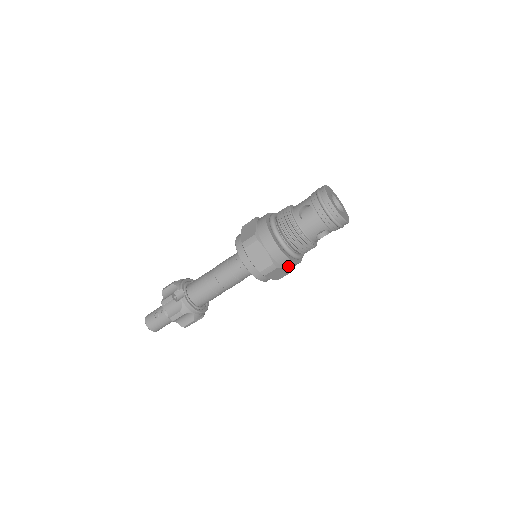
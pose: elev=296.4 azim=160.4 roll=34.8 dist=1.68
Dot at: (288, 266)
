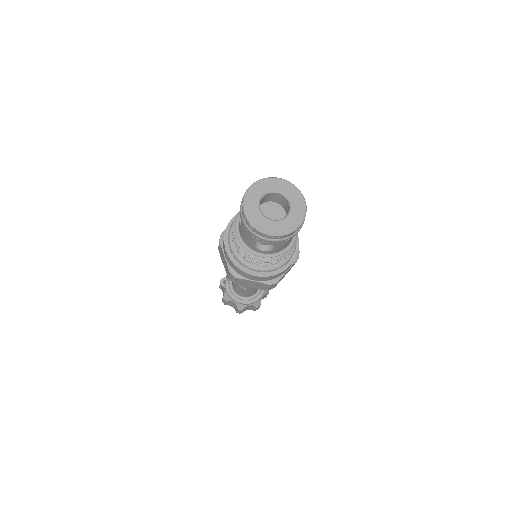
Dot at: (252, 278)
